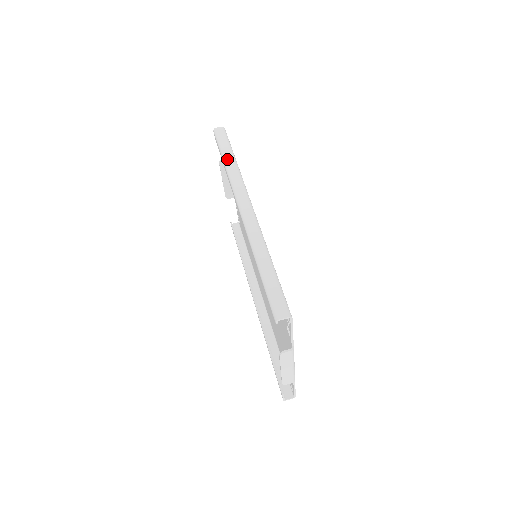
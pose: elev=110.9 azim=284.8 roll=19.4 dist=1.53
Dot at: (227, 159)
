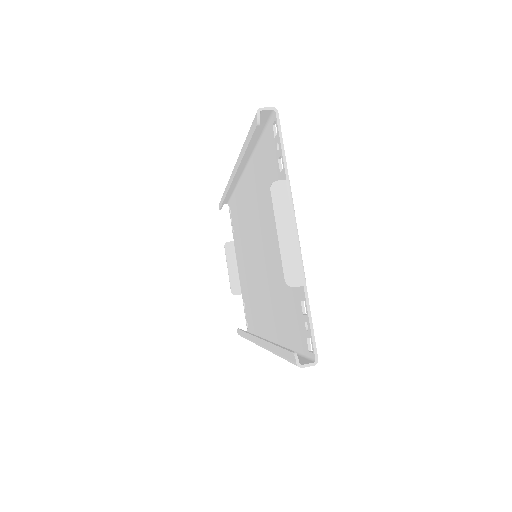
Dot at: occluded
